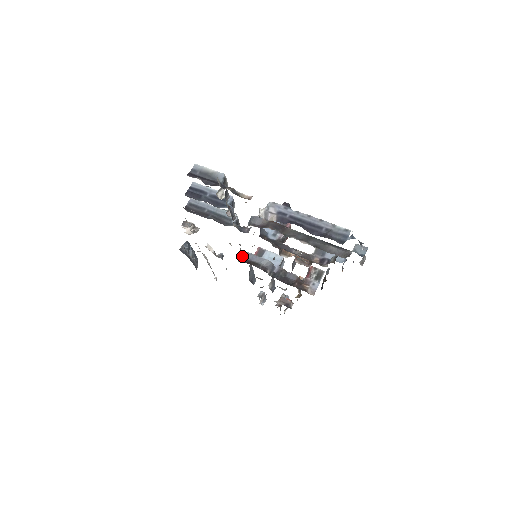
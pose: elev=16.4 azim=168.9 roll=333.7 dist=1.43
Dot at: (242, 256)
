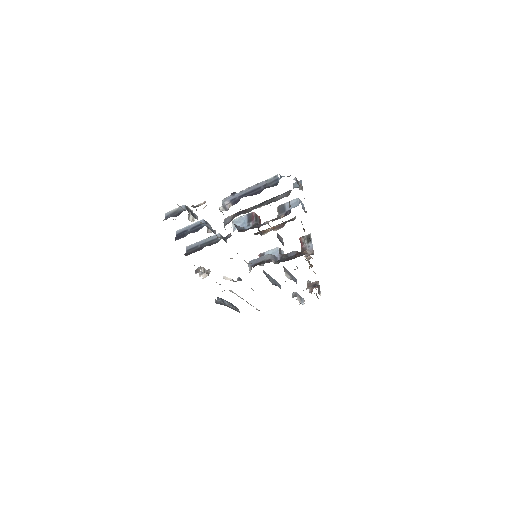
Dot at: (248, 263)
